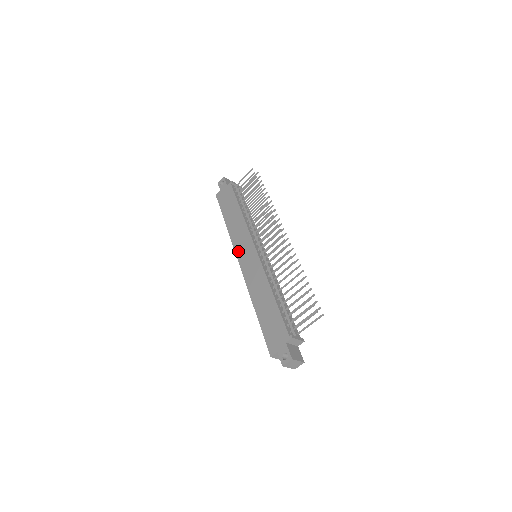
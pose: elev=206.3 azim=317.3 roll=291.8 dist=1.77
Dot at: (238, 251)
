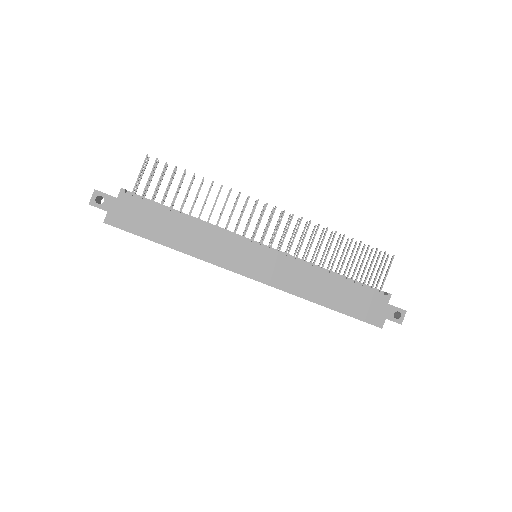
Dot at: (234, 266)
